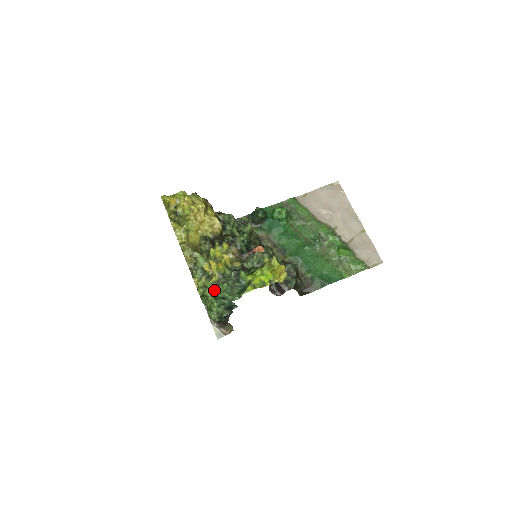
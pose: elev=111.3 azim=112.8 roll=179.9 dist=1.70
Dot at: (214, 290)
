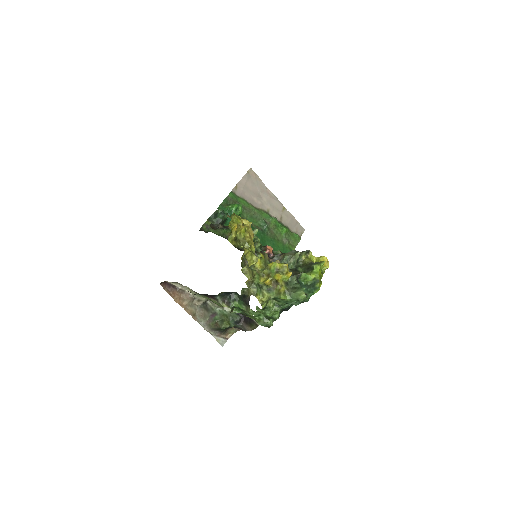
Dot at: (290, 298)
